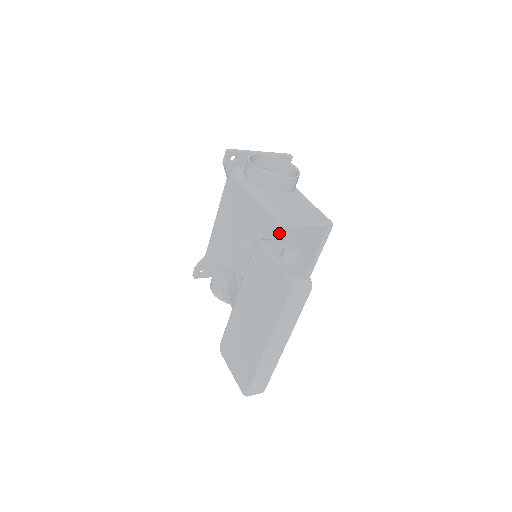
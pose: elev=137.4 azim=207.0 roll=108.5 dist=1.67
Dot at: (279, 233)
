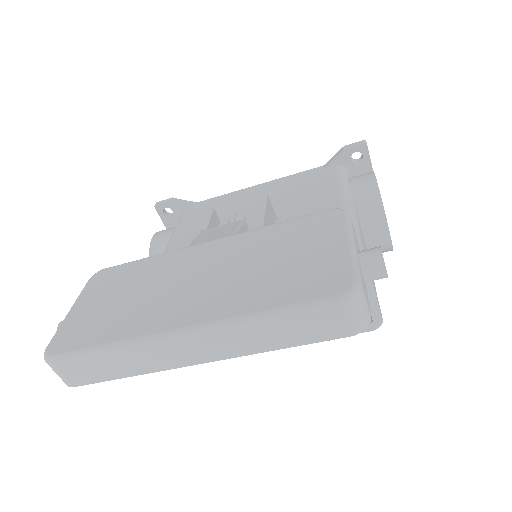
Dot at: occluded
